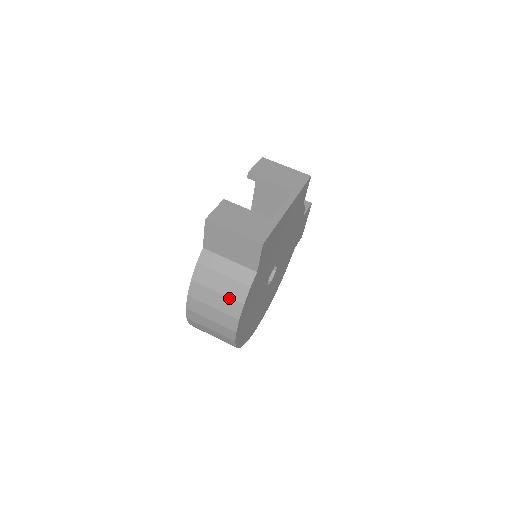
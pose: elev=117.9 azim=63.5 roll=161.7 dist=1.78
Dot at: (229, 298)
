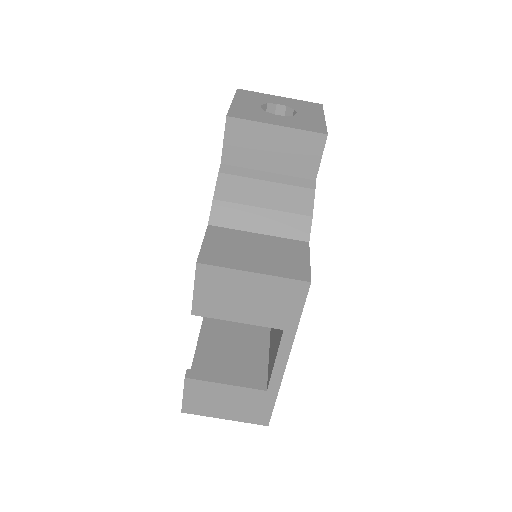
Dot at: occluded
